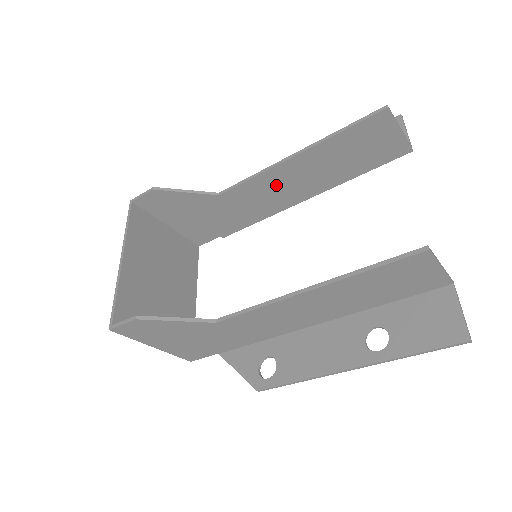
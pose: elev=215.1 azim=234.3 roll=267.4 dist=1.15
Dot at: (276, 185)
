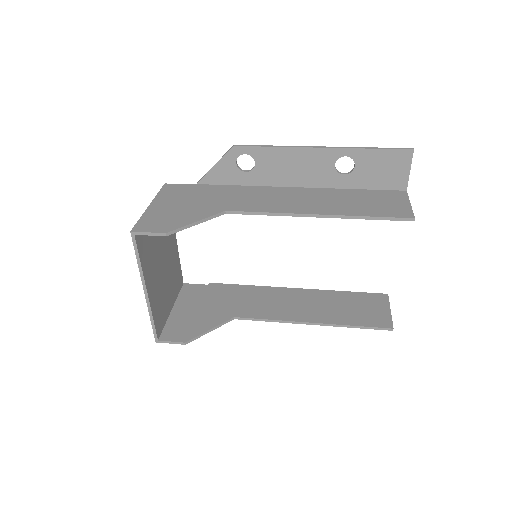
Dot at: occluded
